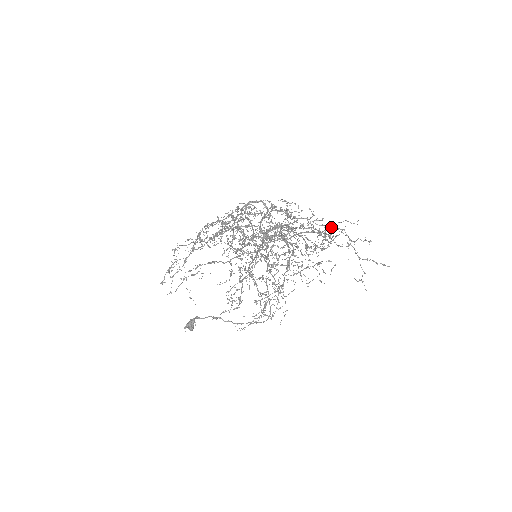
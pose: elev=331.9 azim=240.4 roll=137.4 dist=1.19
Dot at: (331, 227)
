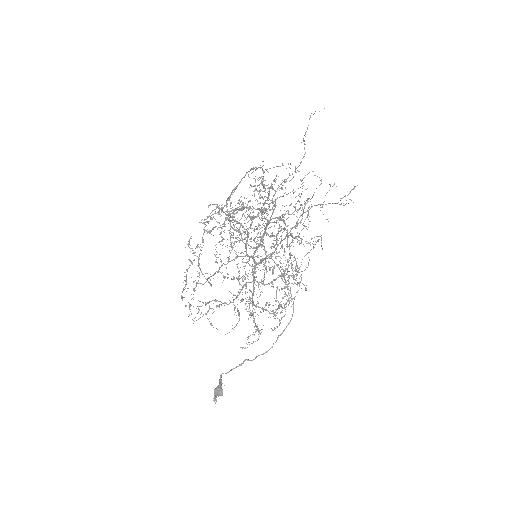
Dot at: (302, 213)
